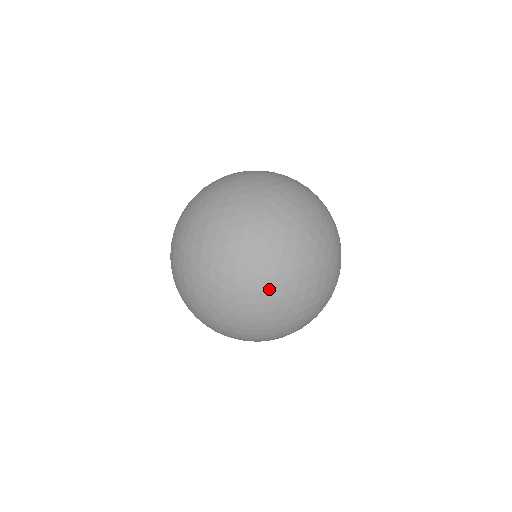
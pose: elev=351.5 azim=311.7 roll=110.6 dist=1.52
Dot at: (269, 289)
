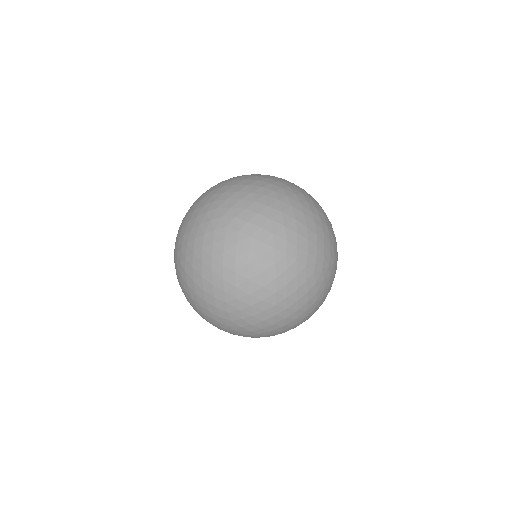
Dot at: (258, 241)
